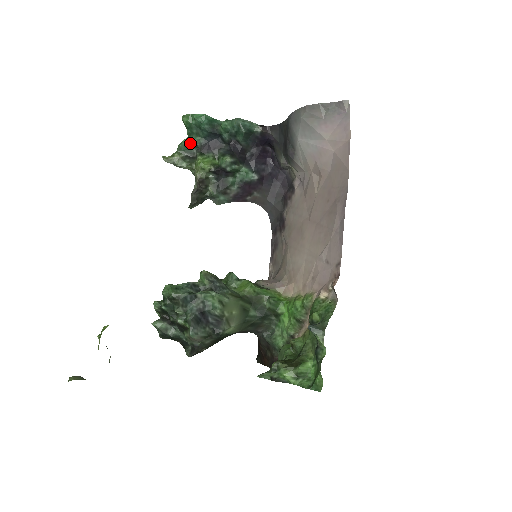
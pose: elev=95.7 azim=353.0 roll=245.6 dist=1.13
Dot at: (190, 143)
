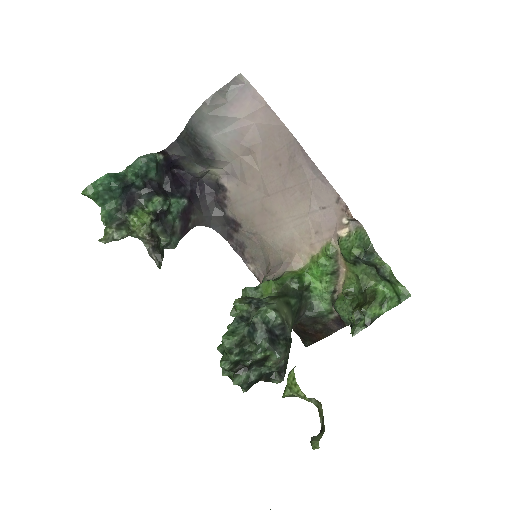
Dot at: (110, 211)
